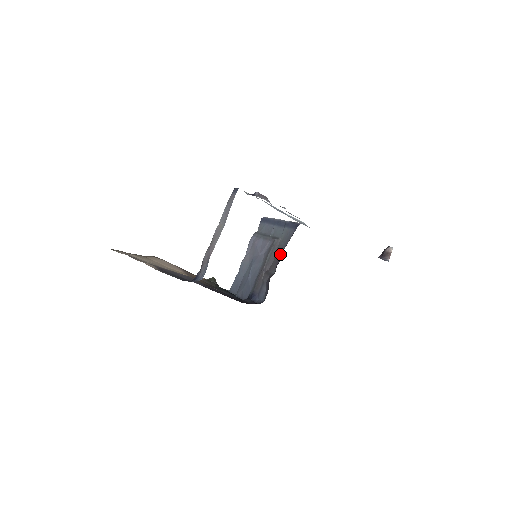
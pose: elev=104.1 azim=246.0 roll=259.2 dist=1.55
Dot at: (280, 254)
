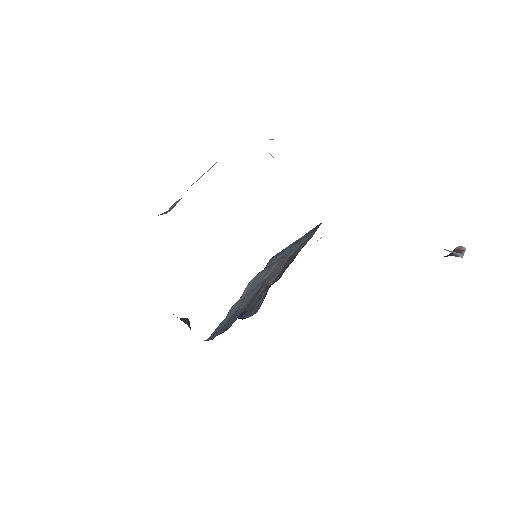
Dot at: (292, 259)
